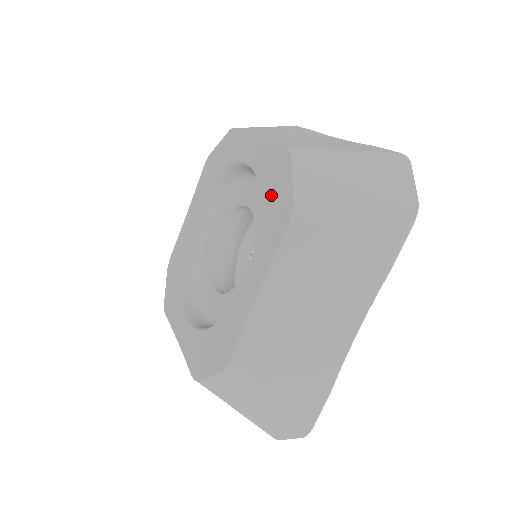
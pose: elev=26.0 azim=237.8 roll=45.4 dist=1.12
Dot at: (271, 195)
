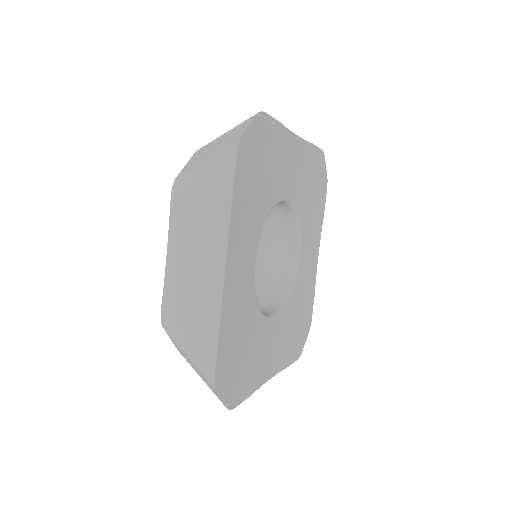
Dot at: occluded
